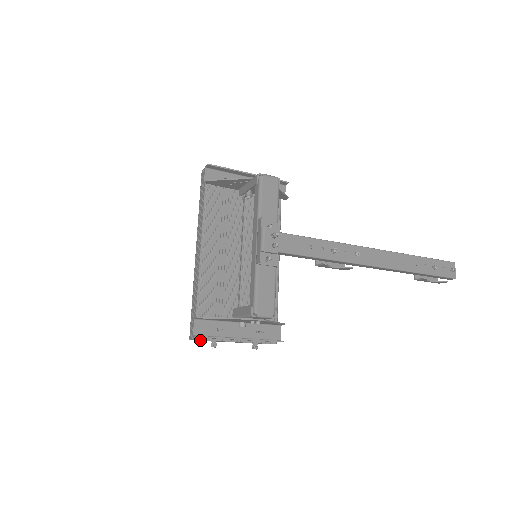
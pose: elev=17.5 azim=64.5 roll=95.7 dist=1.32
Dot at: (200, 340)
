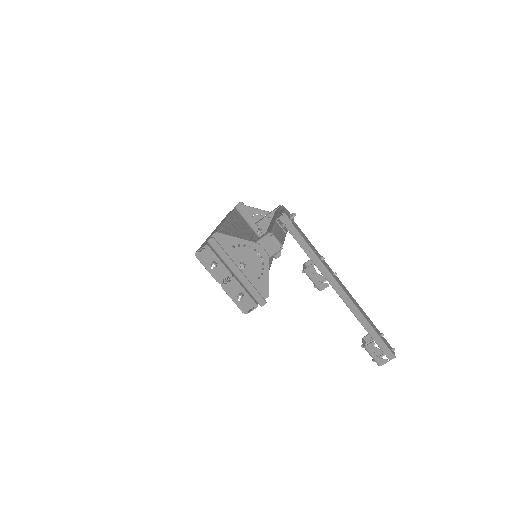
Dot at: (204, 257)
